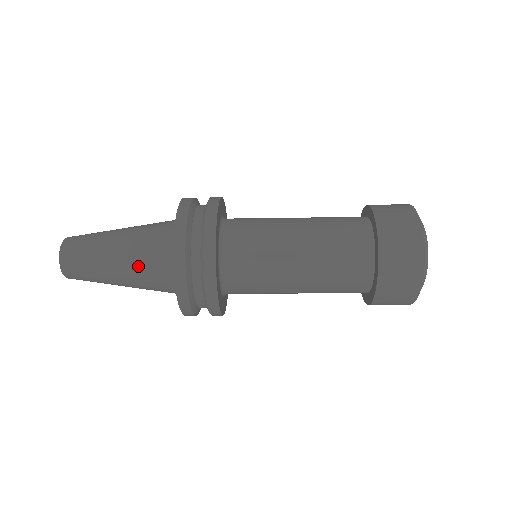
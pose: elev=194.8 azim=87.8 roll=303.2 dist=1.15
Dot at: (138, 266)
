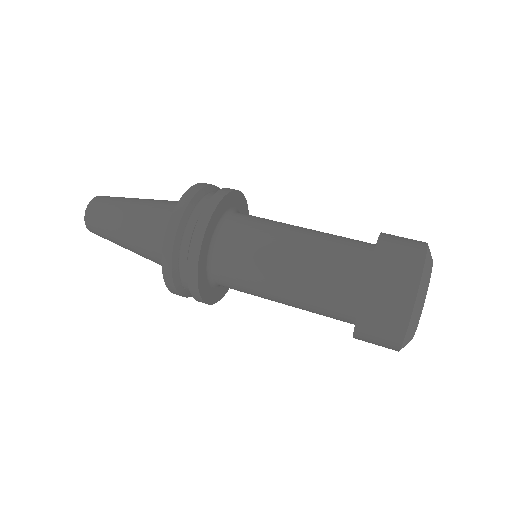
Dot at: (142, 240)
